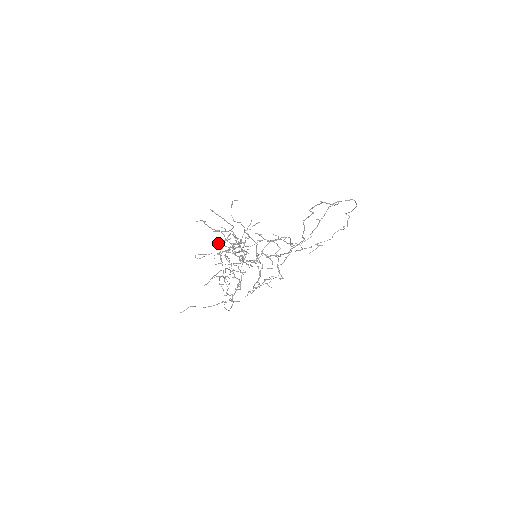
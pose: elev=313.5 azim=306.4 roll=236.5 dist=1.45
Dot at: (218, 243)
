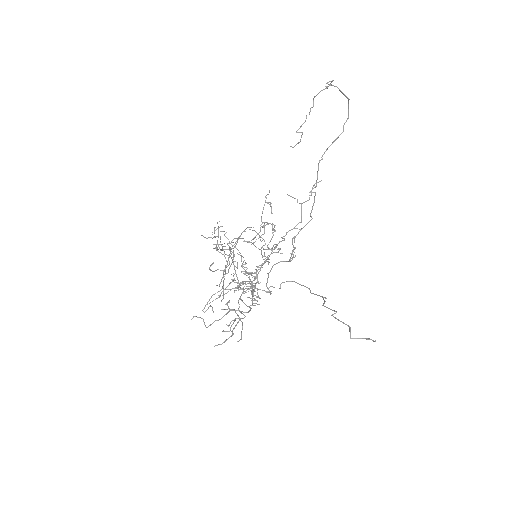
Dot at: occluded
